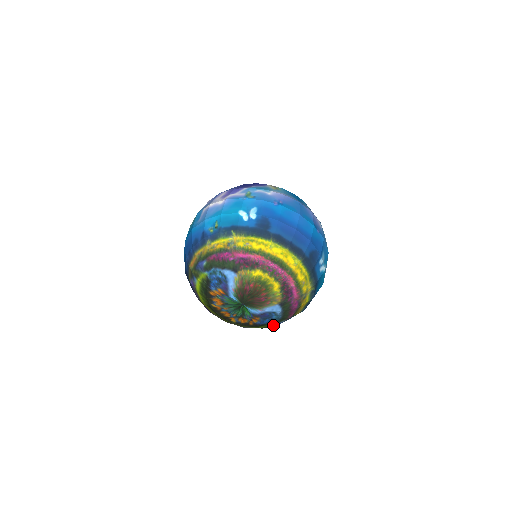
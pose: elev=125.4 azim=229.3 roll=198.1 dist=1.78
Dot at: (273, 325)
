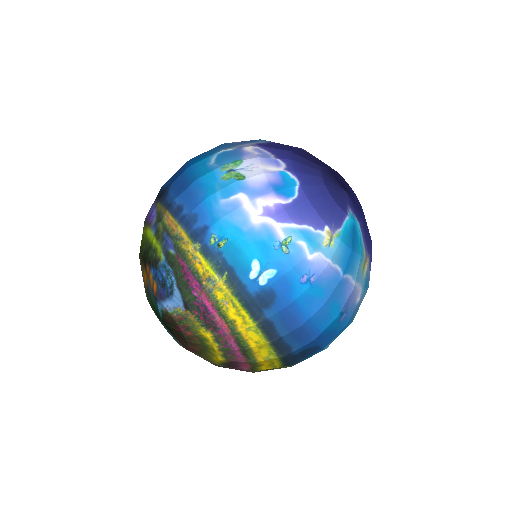
Dot at: occluded
